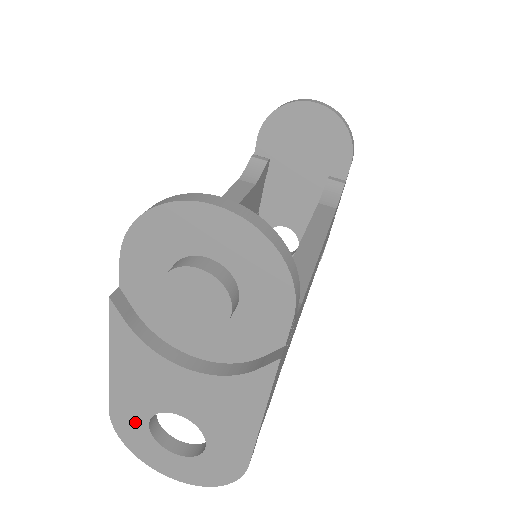
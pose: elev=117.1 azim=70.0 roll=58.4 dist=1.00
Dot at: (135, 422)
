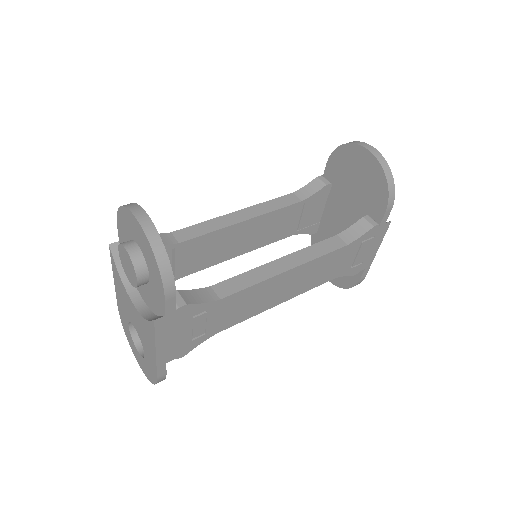
Dot at: (125, 321)
